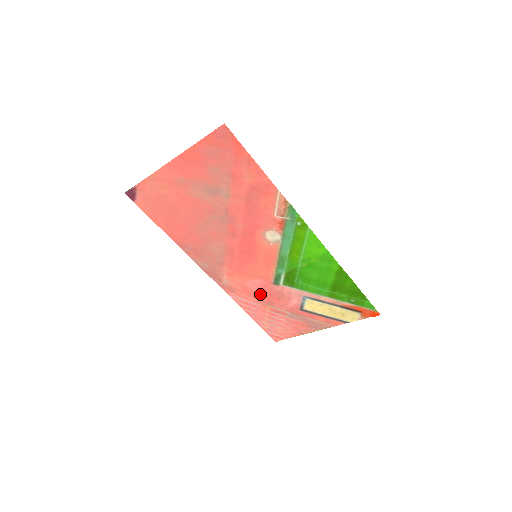
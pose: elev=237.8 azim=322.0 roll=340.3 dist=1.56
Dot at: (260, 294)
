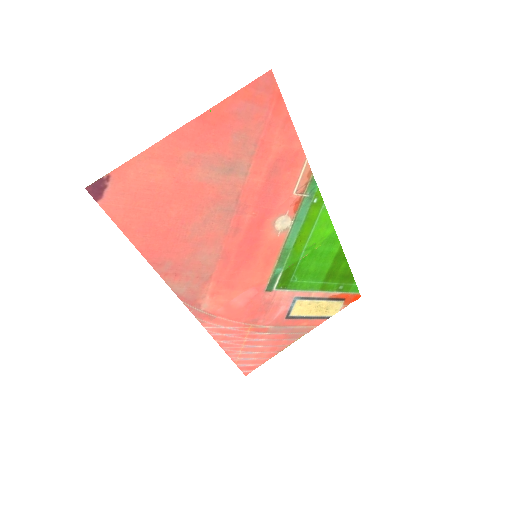
Dot at: (245, 311)
